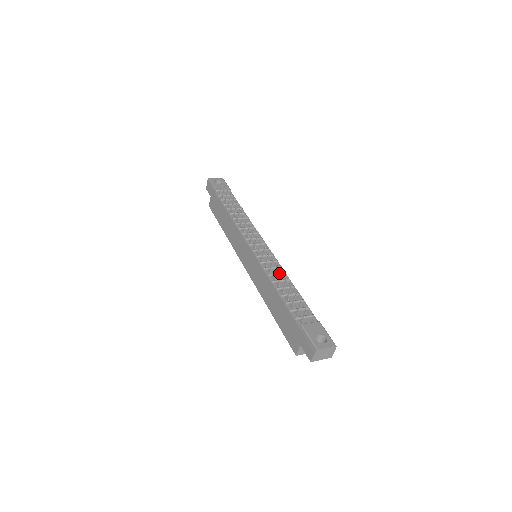
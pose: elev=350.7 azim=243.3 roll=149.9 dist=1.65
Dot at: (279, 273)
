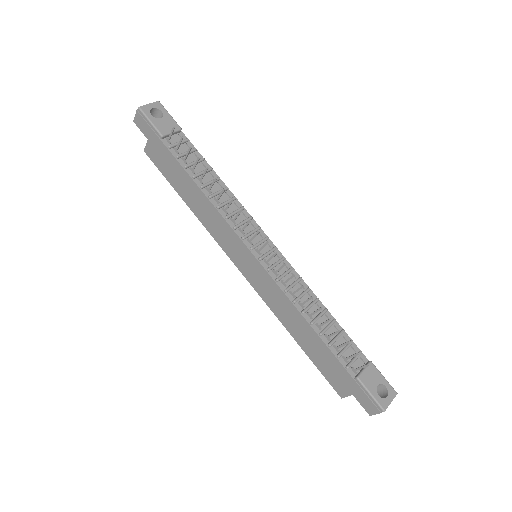
Dot at: (304, 293)
